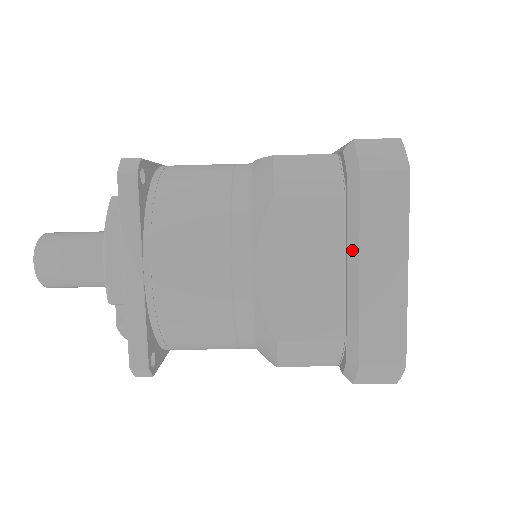
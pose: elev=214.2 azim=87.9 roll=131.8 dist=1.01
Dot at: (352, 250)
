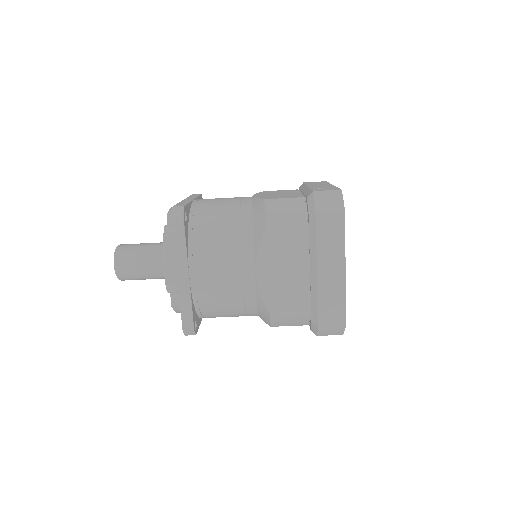
Dot at: (313, 259)
